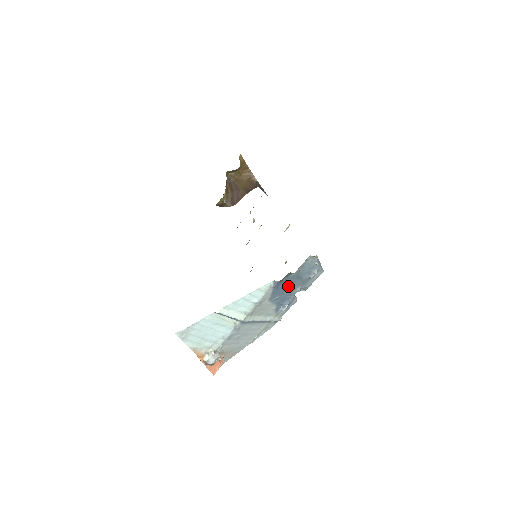
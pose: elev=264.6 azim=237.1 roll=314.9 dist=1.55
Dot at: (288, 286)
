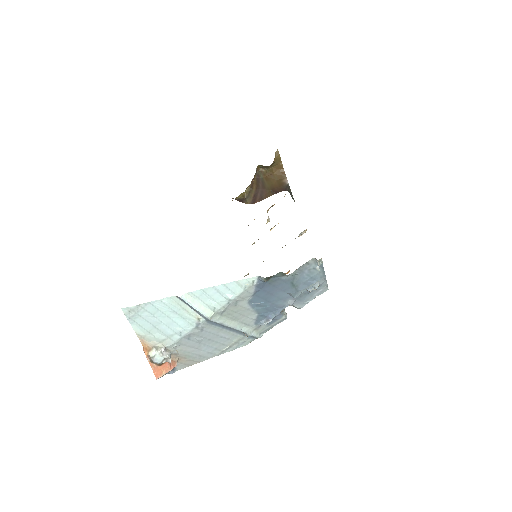
Dot at: (277, 292)
